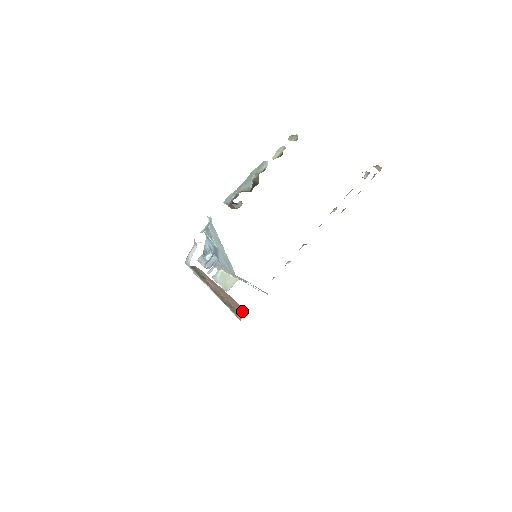
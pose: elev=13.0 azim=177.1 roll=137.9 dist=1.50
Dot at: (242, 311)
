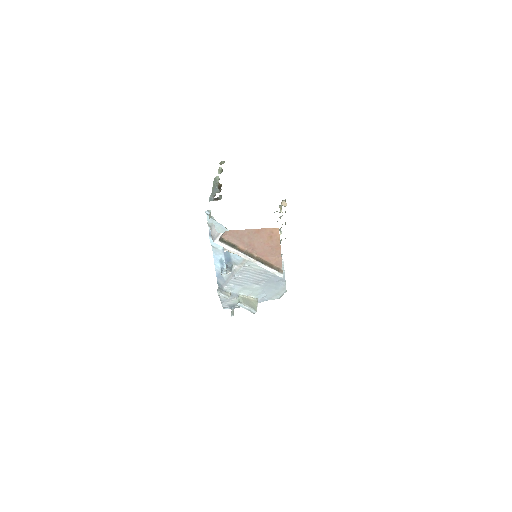
Dot at: (278, 249)
